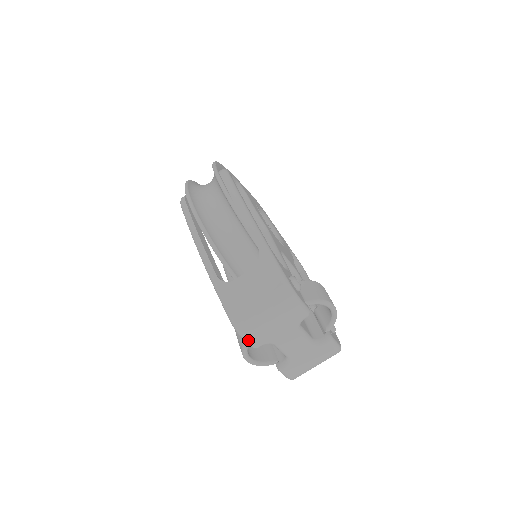
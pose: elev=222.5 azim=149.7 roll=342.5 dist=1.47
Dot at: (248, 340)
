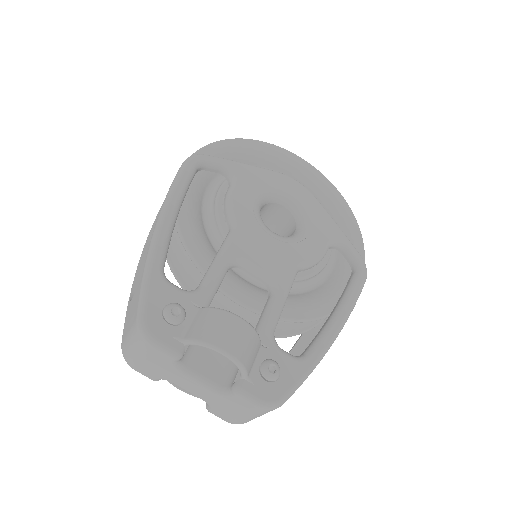
Dot at: (137, 371)
